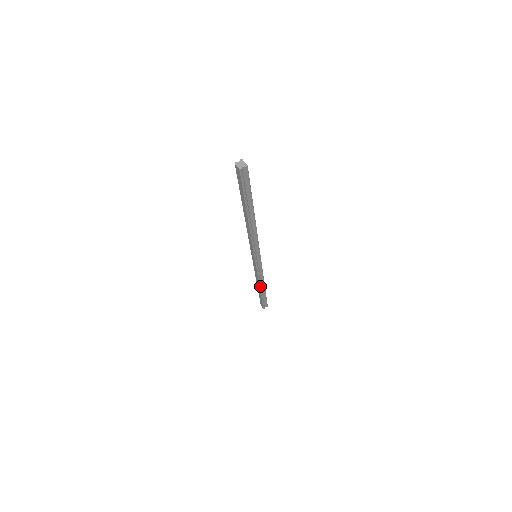
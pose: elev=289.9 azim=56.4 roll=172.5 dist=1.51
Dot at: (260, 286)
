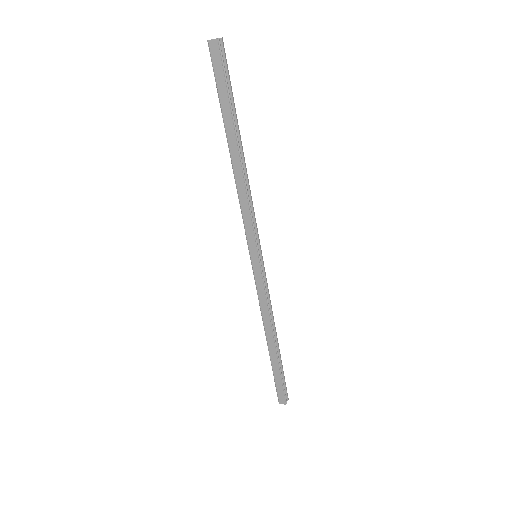
Dot at: (273, 333)
